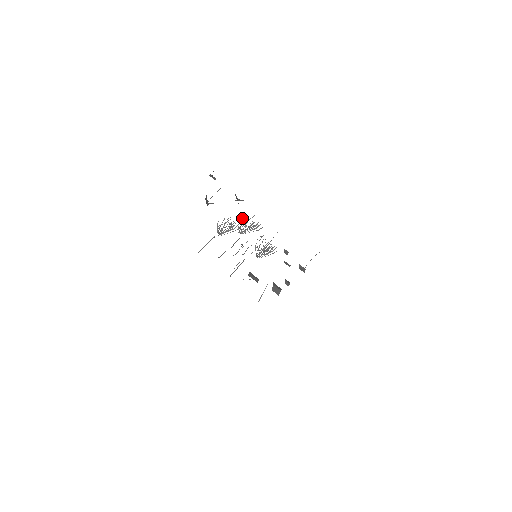
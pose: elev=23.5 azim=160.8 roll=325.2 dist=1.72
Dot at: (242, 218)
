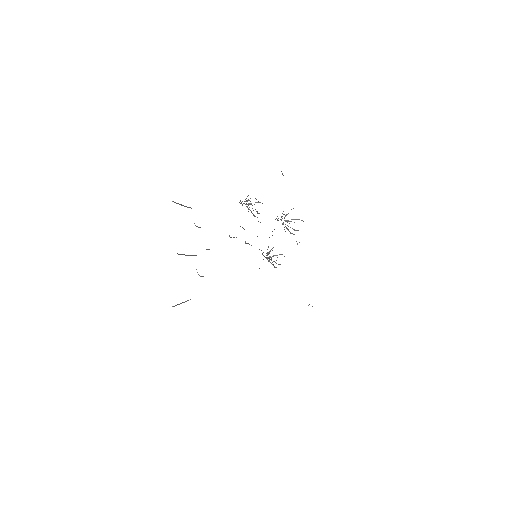
Dot at: (288, 213)
